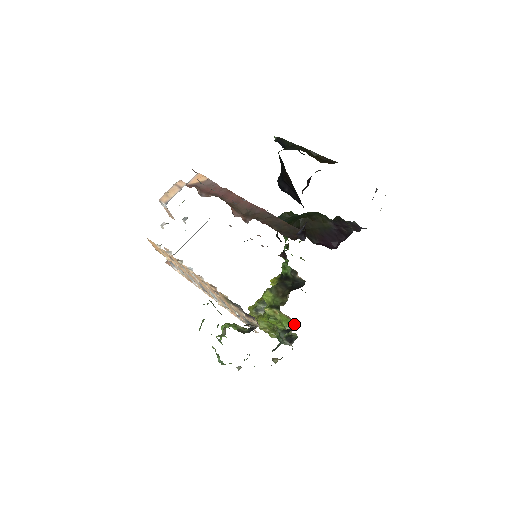
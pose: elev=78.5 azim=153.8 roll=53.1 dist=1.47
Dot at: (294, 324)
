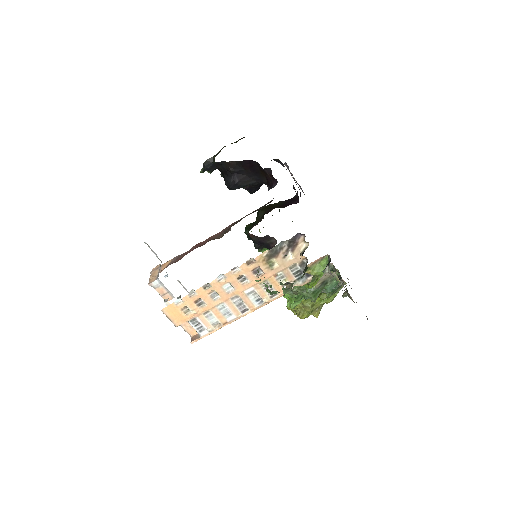
Dot at: (327, 258)
